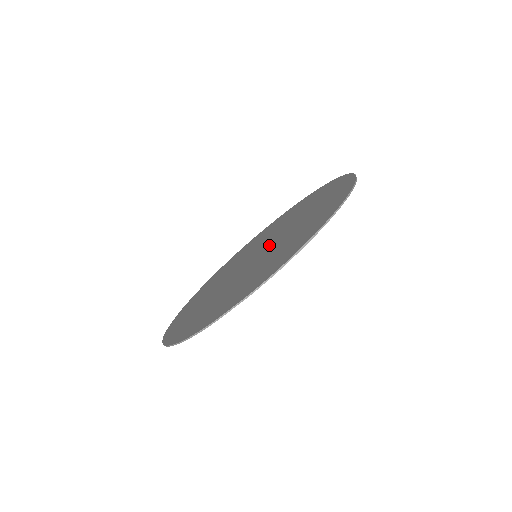
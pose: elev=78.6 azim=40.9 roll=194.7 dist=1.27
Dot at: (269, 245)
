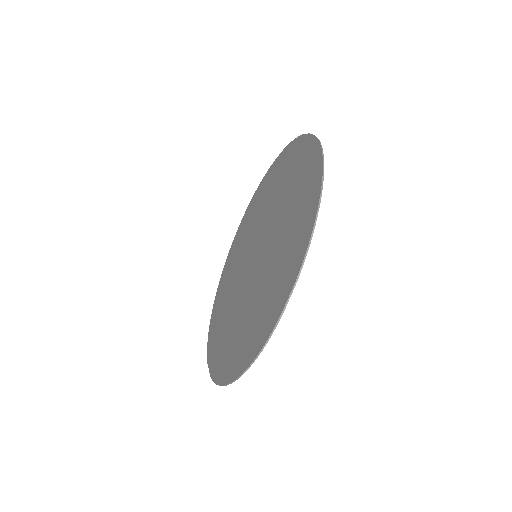
Dot at: (257, 265)
